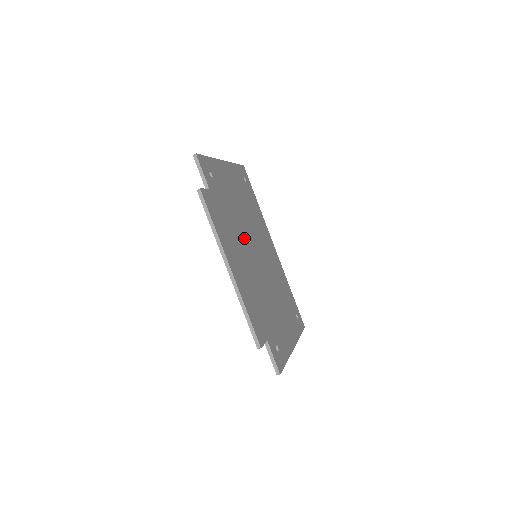
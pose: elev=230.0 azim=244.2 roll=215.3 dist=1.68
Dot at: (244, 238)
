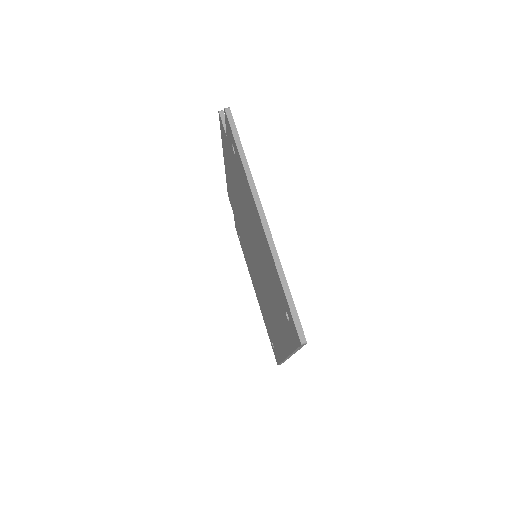
Dot at: occluded
